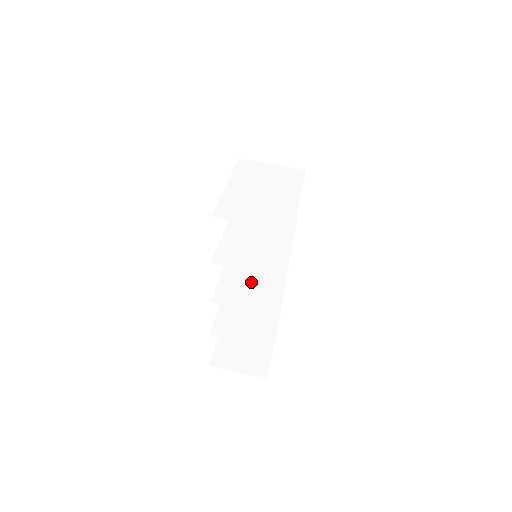
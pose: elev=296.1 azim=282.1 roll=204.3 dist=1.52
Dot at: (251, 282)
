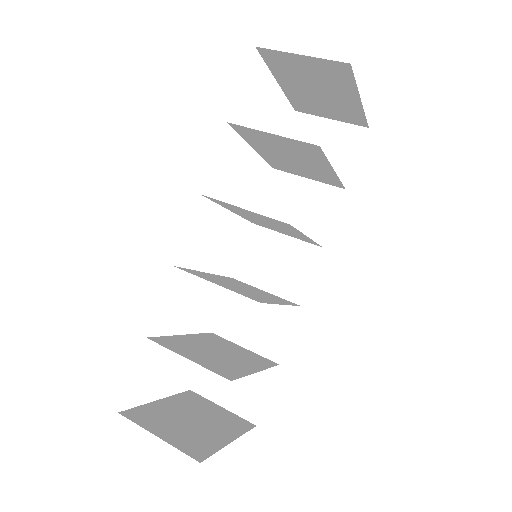
Dot at: (237, 286)
